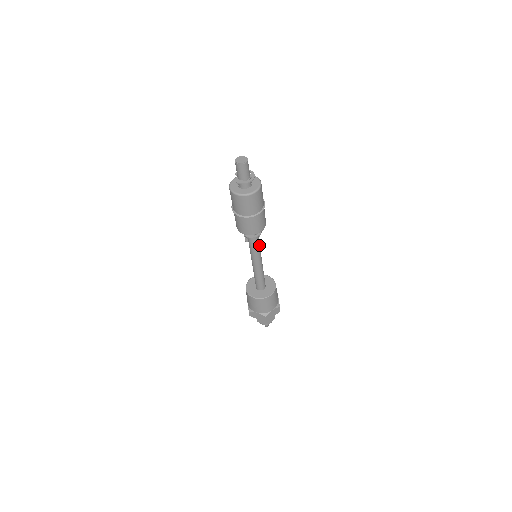
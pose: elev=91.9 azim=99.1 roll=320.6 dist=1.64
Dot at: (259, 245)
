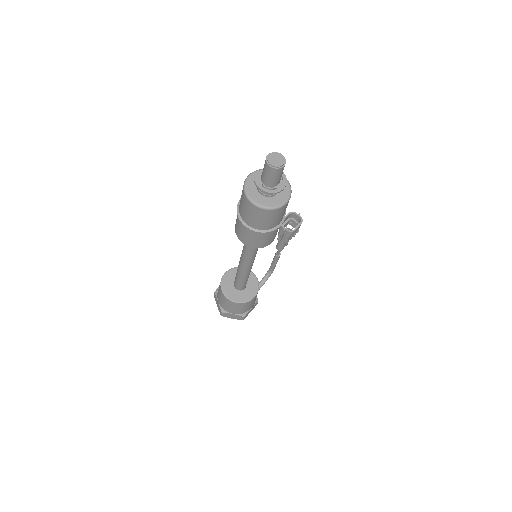
Dot at: (254, 254)
